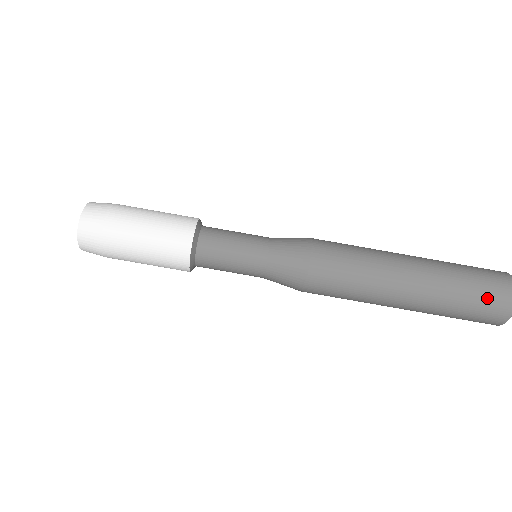
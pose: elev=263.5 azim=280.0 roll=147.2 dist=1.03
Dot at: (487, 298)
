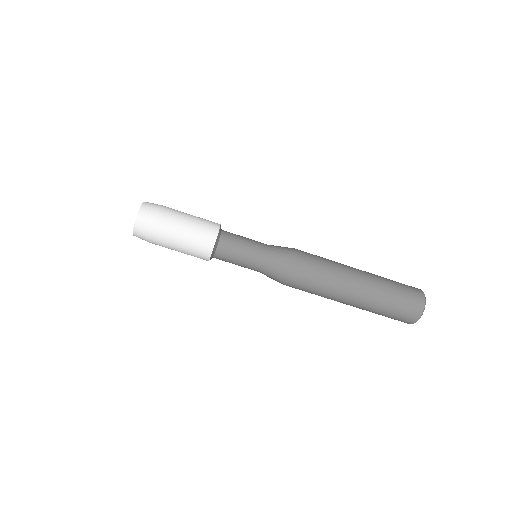
Dot at: (407, 295)
